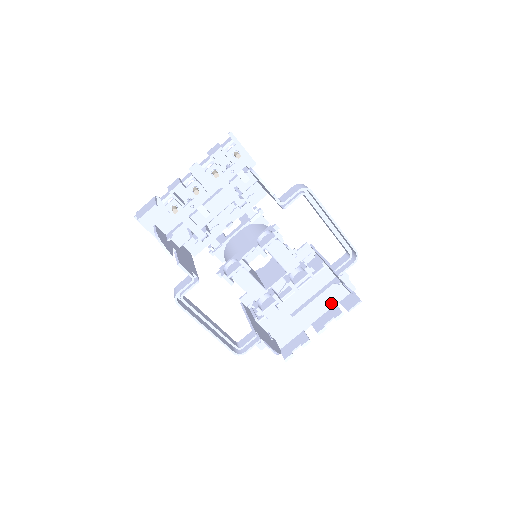
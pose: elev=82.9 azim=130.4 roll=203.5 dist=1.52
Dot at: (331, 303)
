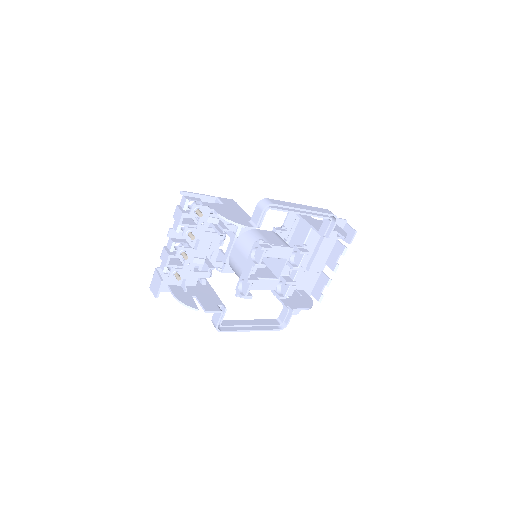
Dot at: (333, 242)
